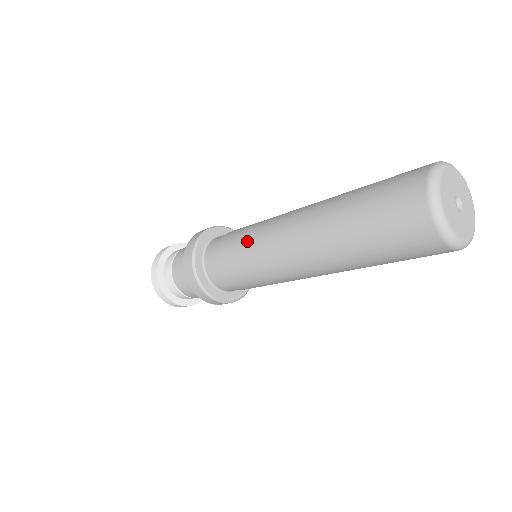
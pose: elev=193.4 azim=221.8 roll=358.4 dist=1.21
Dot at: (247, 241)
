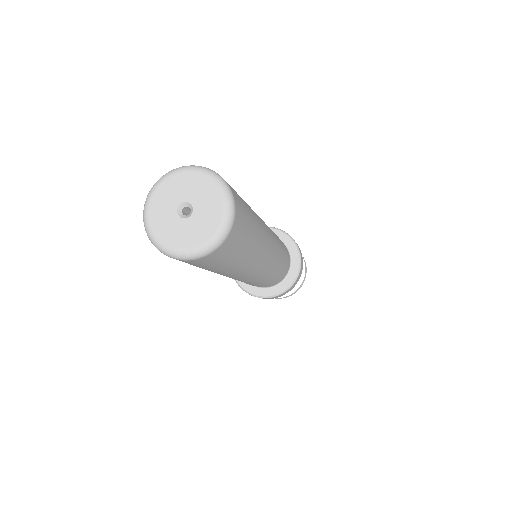
Dot at: occluded
